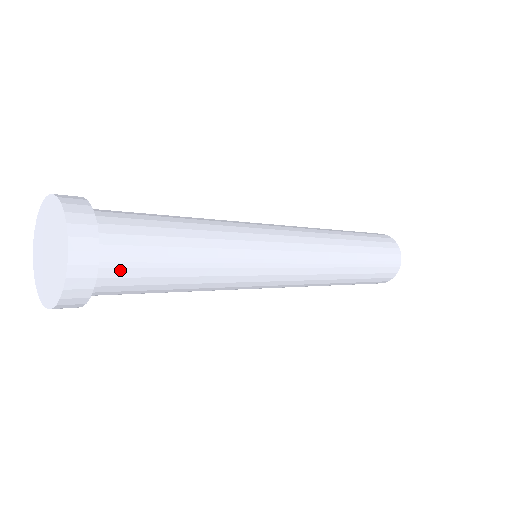
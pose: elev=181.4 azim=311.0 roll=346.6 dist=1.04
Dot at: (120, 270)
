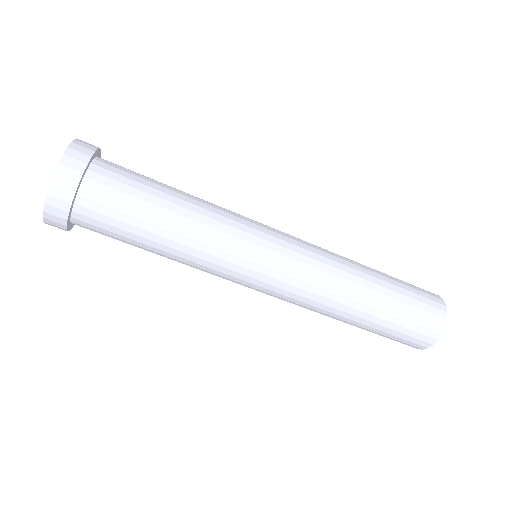
Dot at: (117, 166)
